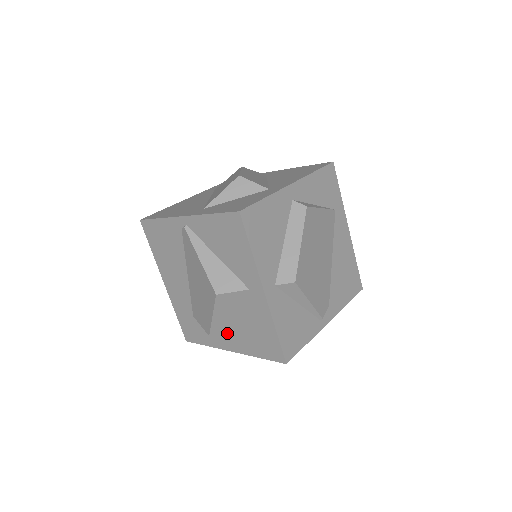
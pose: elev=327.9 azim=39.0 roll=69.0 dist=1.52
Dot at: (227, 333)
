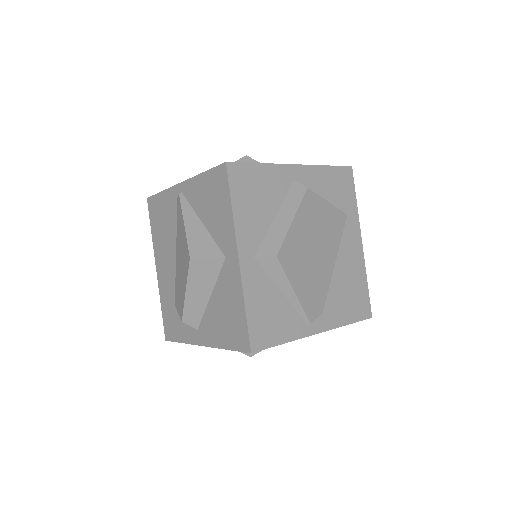
Dot at: (201, 321)
